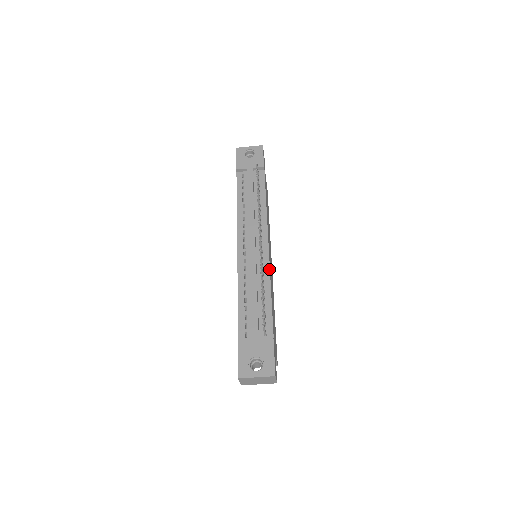
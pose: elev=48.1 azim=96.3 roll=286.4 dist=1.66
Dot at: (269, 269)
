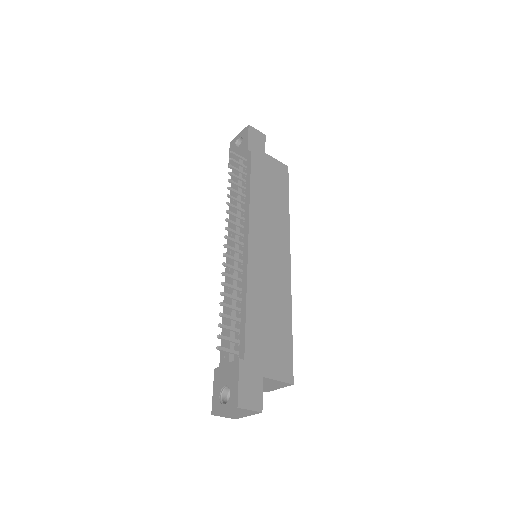
Dot at: (246, 271)
